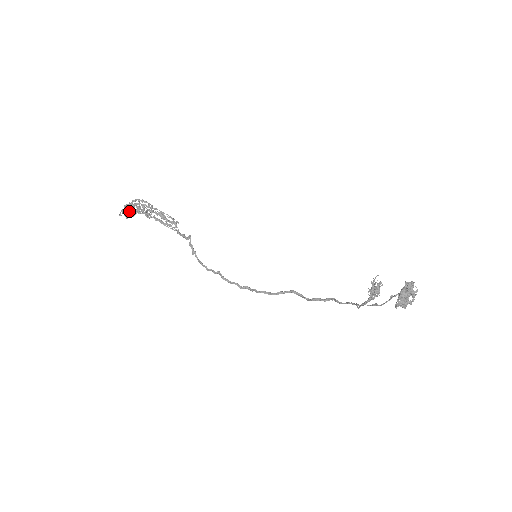
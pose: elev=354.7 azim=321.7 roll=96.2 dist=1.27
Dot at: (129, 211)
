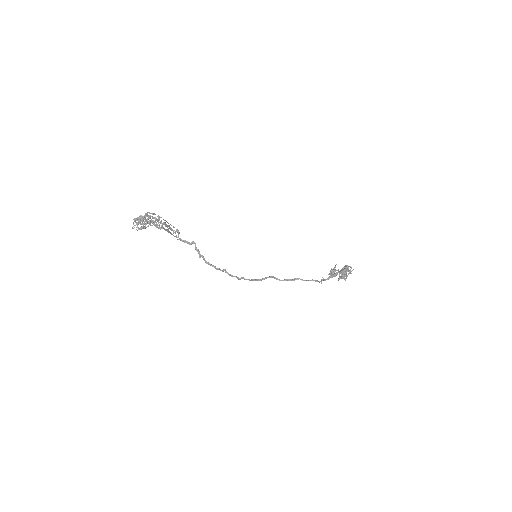
Dot at: (143, 224)
